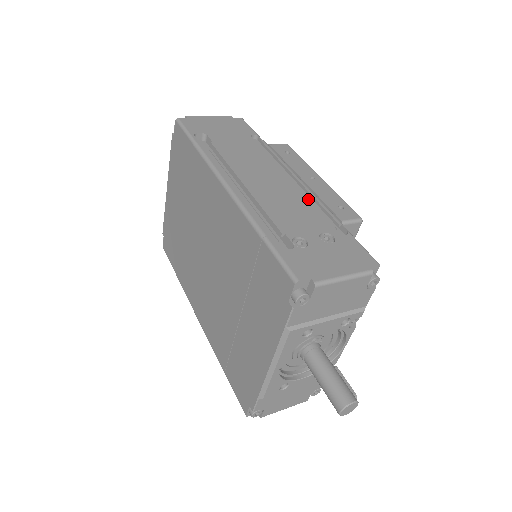
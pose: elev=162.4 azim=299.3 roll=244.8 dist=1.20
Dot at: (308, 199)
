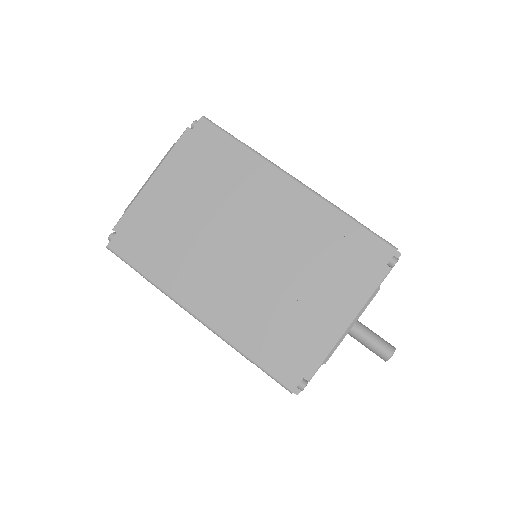
Dot at: occluded
